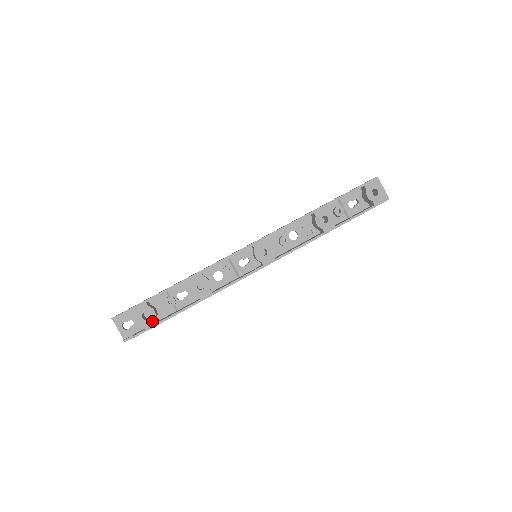
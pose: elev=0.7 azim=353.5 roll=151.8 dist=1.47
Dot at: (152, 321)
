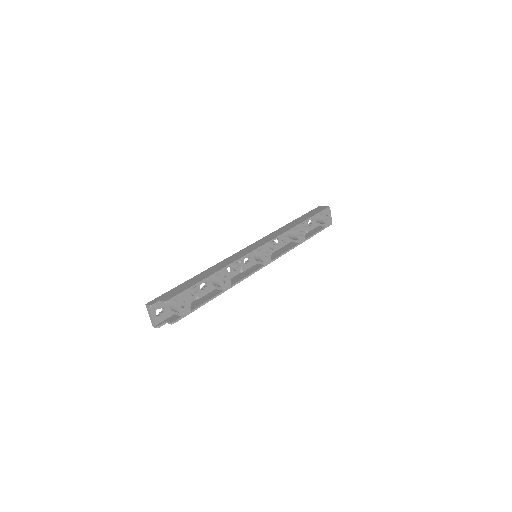
Dot at: (188, 309)
